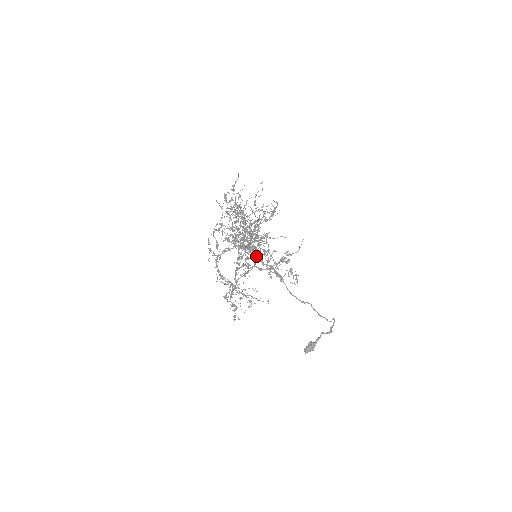
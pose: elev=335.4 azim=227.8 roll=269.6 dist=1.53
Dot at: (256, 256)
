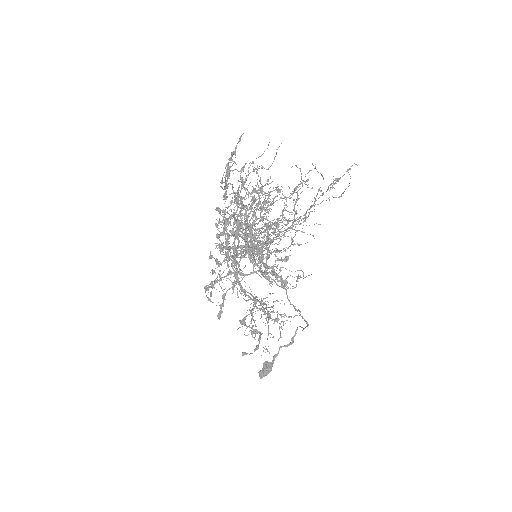
Dot at: (253, 256)
